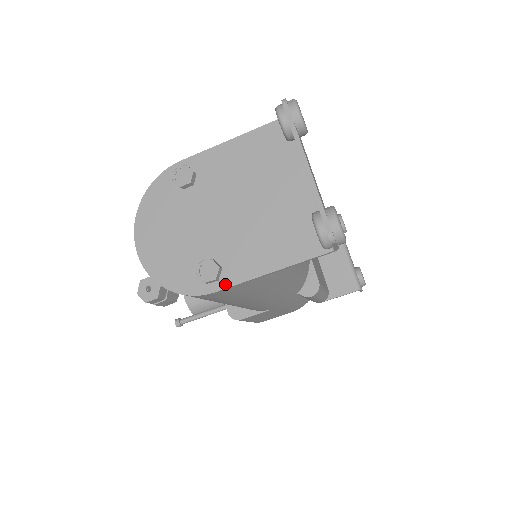
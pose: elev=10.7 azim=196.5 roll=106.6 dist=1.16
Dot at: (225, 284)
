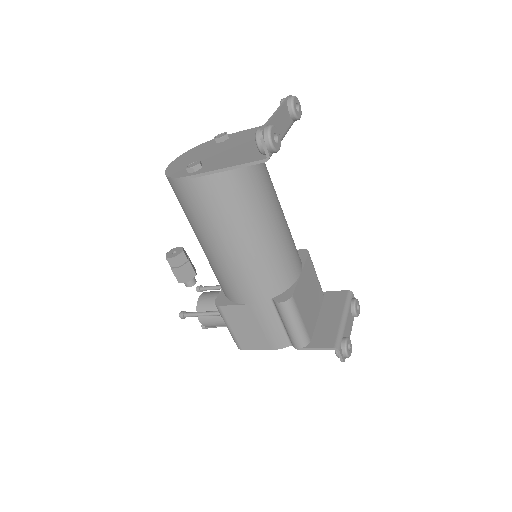
Dot at: (197, 173)
